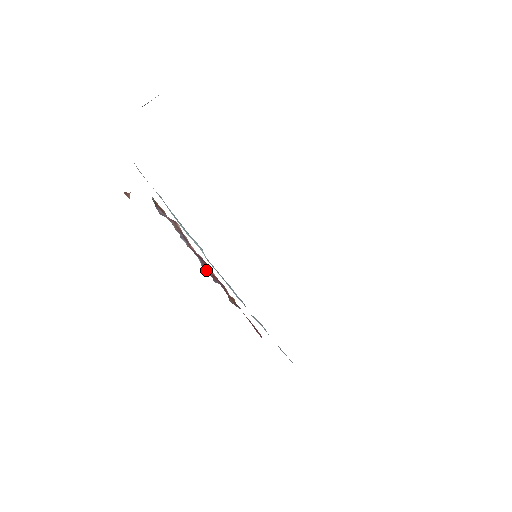
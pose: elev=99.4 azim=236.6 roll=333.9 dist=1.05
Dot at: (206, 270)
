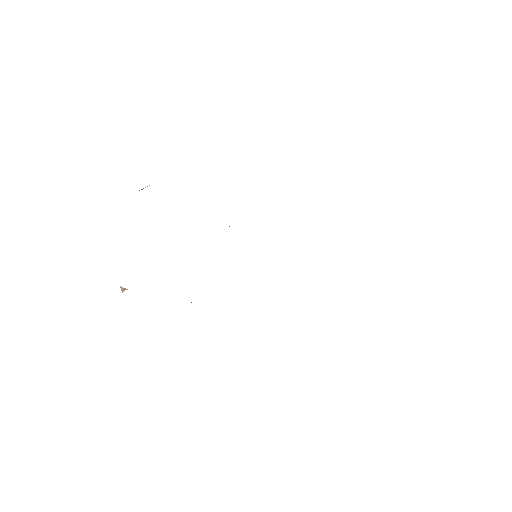
Dot at: occluded
